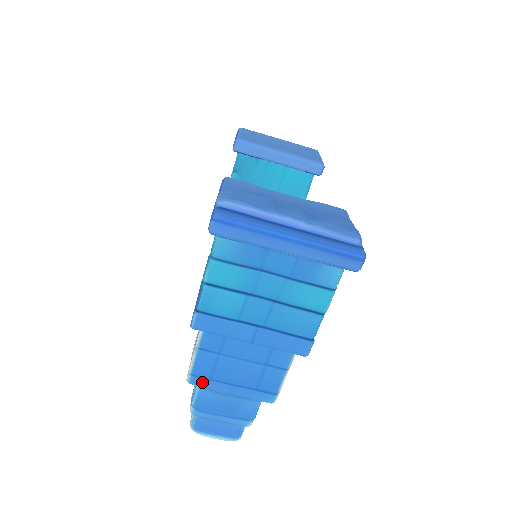
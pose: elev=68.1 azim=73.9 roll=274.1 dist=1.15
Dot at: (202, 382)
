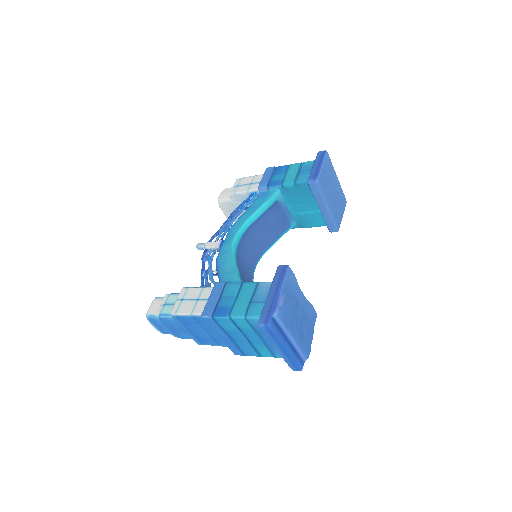
Dot at: (178, 320)
